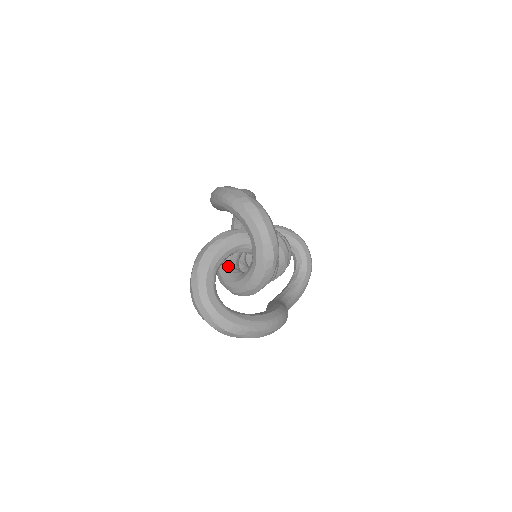
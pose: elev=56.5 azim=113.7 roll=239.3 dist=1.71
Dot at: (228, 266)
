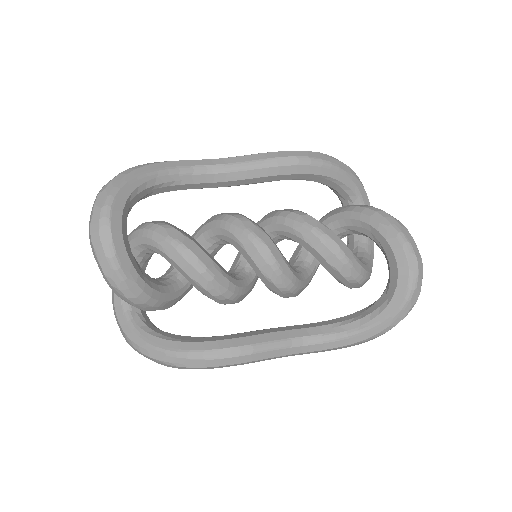
Dot at: occluded
